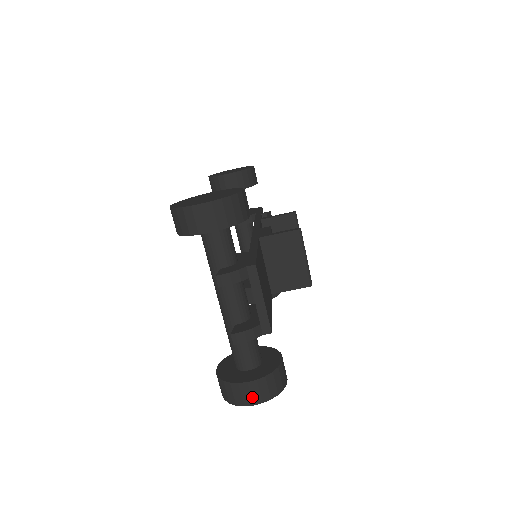
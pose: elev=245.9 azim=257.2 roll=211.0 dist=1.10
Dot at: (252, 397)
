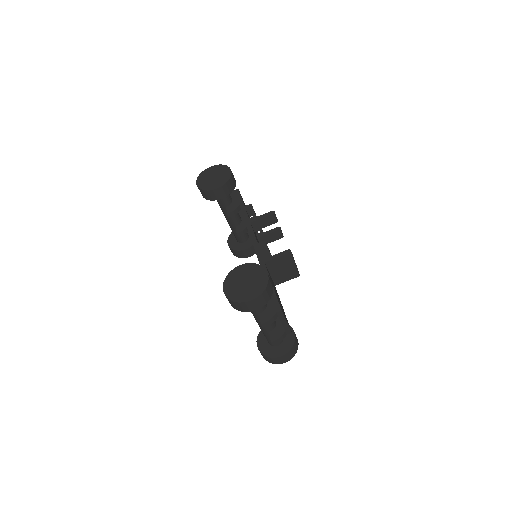
Dot at: (284, 360)
